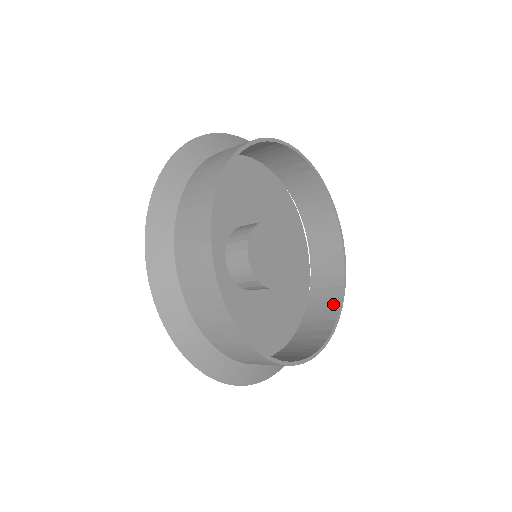
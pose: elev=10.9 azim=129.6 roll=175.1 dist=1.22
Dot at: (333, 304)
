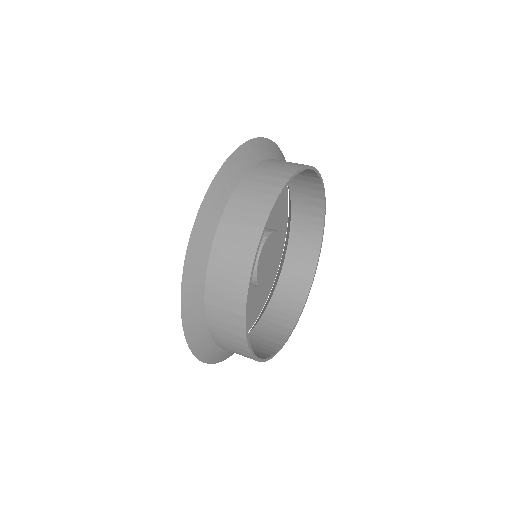
Dot at: (315, 188)
